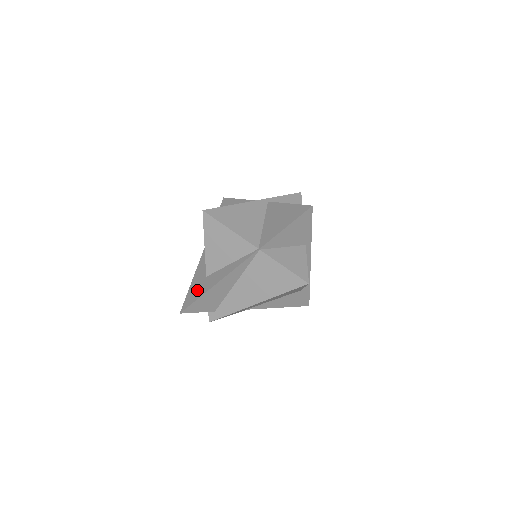
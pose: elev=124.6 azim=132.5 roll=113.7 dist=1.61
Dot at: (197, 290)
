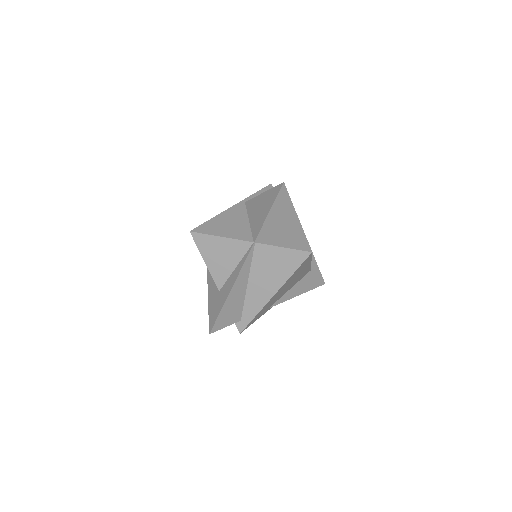
Dot at: (216, 306)
